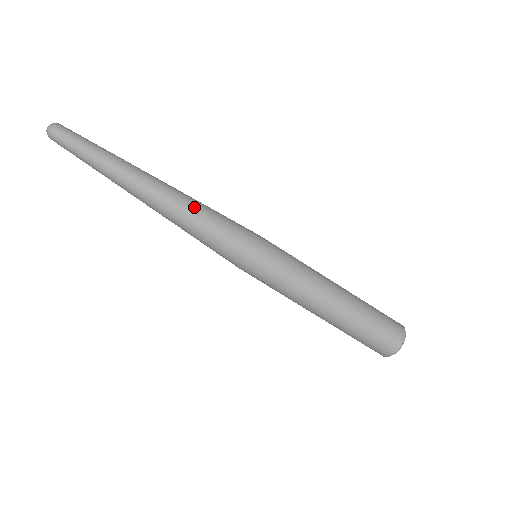
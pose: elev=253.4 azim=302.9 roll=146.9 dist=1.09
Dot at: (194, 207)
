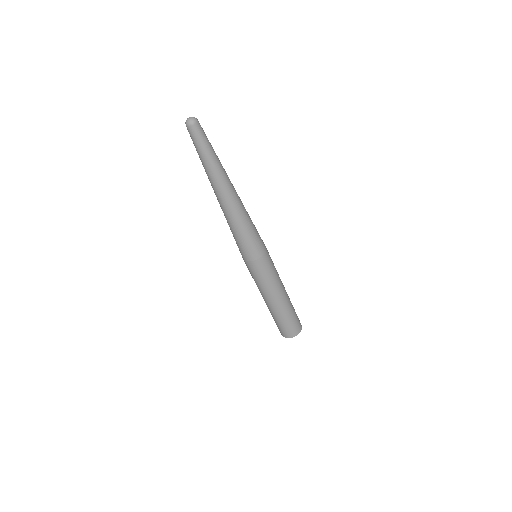
Dot at: occluded
